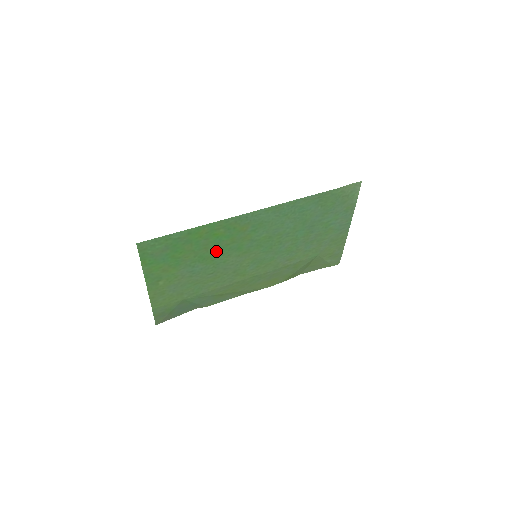
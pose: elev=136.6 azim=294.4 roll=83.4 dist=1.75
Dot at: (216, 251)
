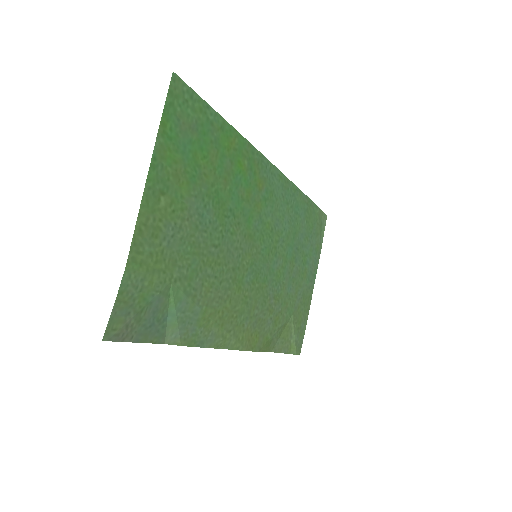
Dot at: (231, 200)
